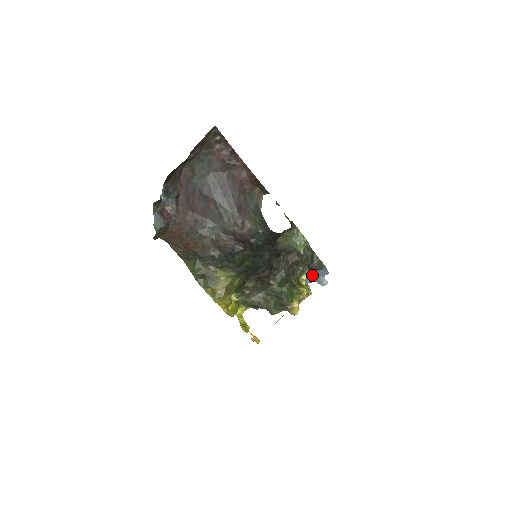
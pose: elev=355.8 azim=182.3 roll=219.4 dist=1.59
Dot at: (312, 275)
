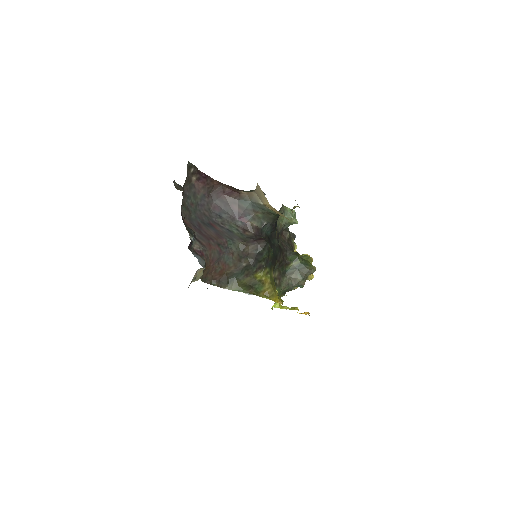
Dot at: occluded
